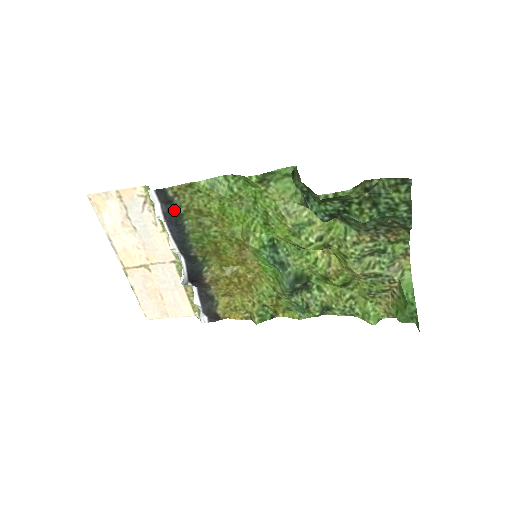
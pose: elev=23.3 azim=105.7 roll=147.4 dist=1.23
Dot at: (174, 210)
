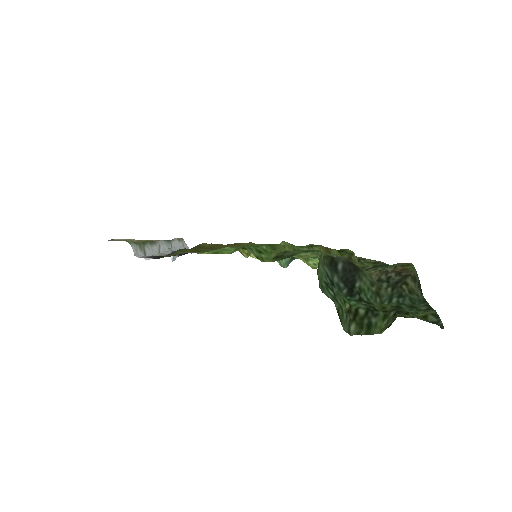
Dot at: occluded
